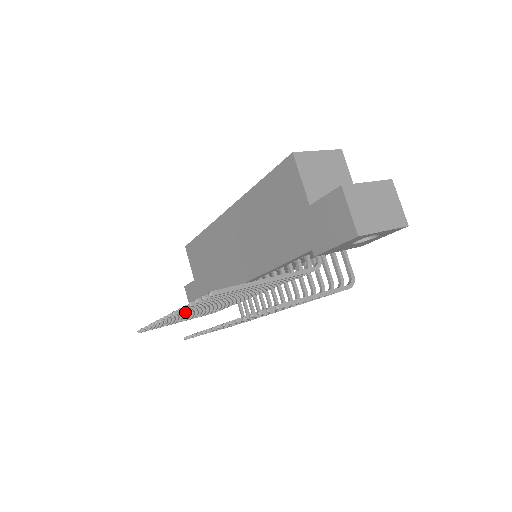
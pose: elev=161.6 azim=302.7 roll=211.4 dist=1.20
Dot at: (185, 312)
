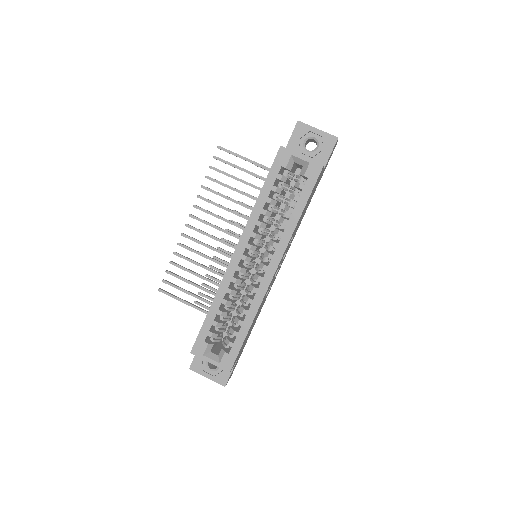
Dot at: (189, 237)
